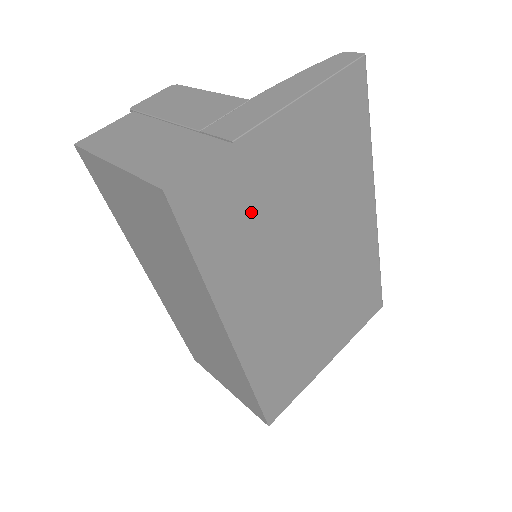
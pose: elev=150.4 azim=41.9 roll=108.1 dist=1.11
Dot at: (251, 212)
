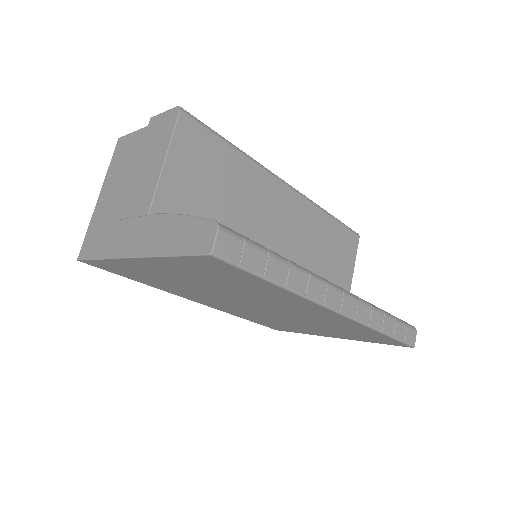
Dot at: (157, 278)
